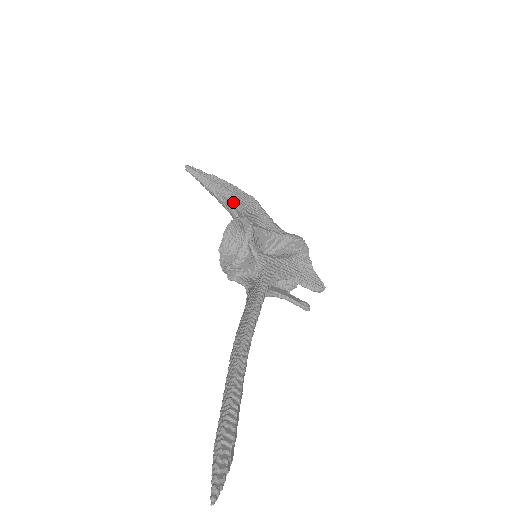
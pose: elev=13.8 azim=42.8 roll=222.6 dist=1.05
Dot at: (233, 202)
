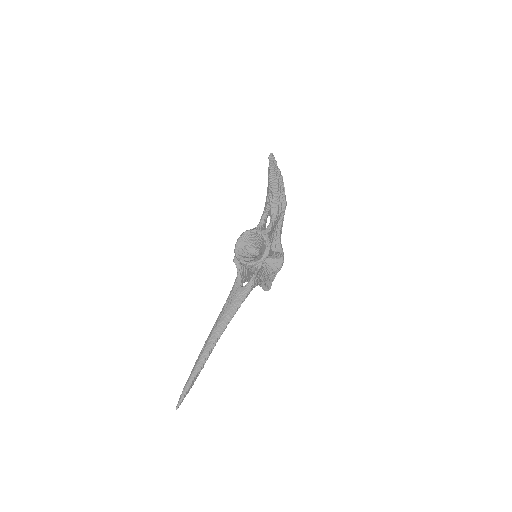
Dot at: (274, 203)
